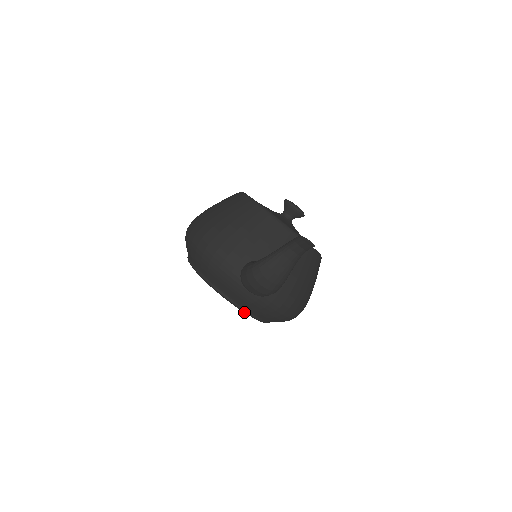
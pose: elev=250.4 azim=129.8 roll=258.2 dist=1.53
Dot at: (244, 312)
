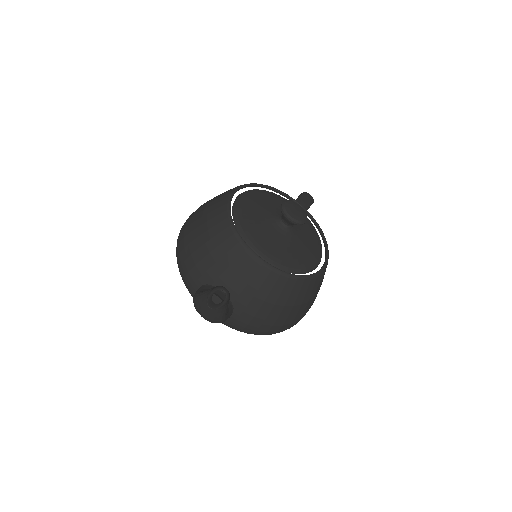
Dot at: occluded
